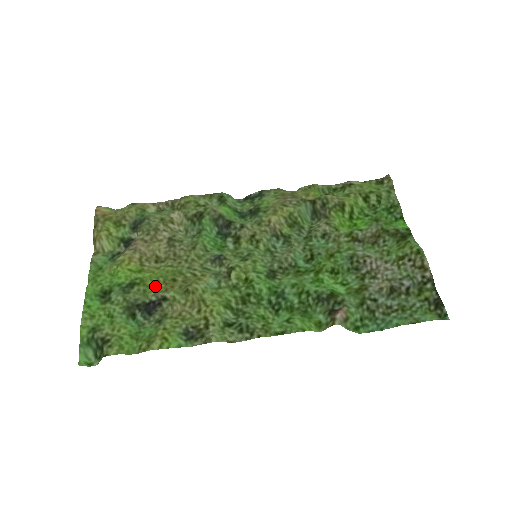
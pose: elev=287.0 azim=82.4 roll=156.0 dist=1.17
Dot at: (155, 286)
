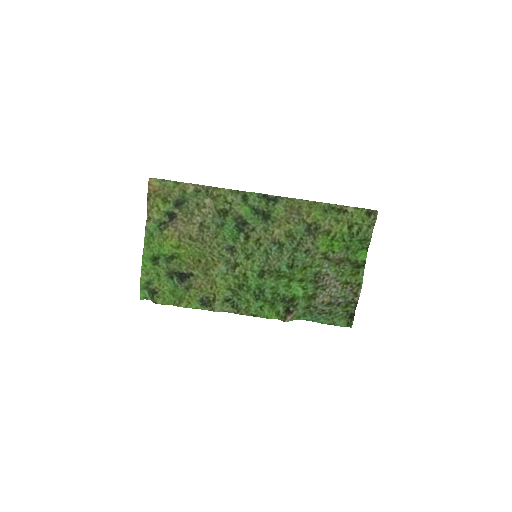
Dot at: (187, 262)
